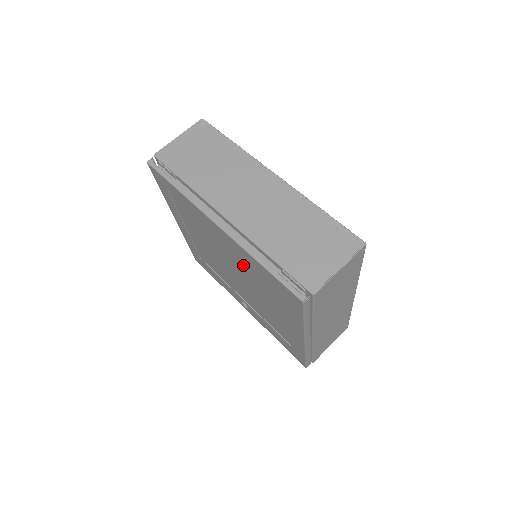
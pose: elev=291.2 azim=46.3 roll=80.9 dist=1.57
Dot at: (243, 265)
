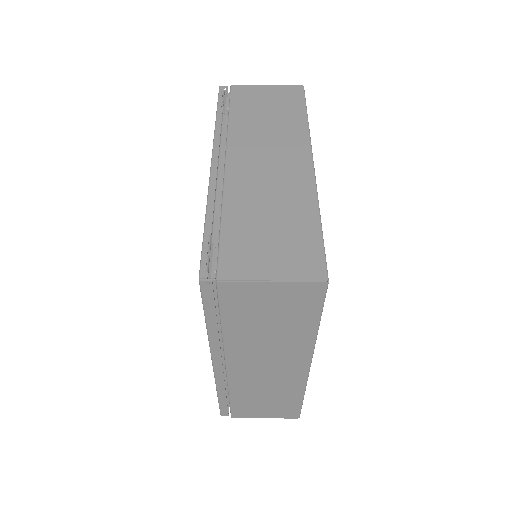
Dot at: occluded
